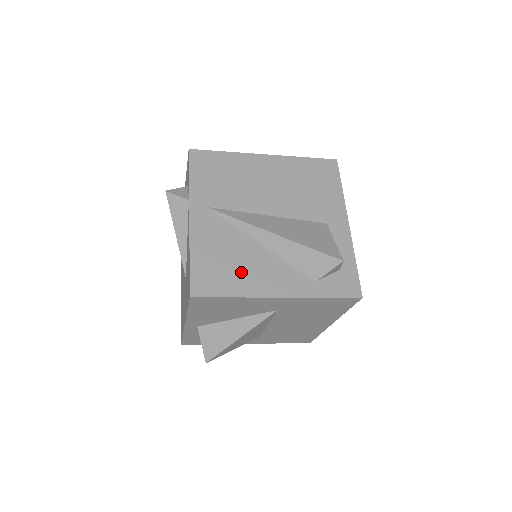
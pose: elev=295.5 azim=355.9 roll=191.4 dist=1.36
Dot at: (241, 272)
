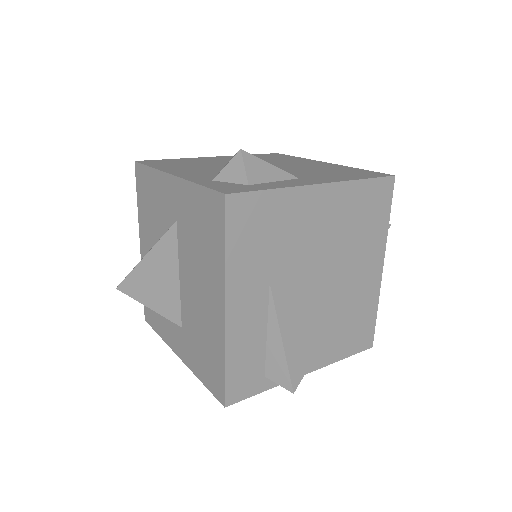
Dot at: (182, 166)
